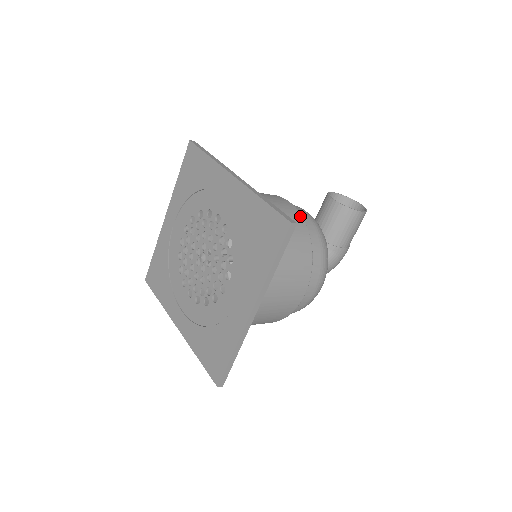
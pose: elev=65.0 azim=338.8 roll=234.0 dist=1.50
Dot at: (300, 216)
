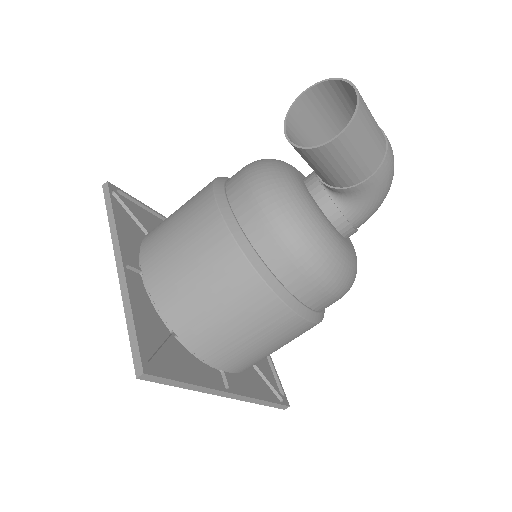
Dot at: (229, 238)
